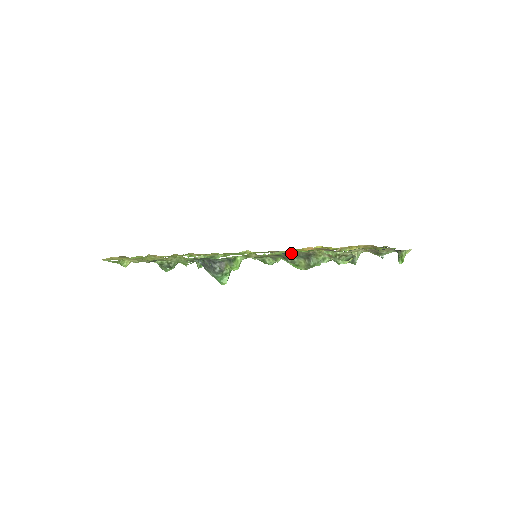
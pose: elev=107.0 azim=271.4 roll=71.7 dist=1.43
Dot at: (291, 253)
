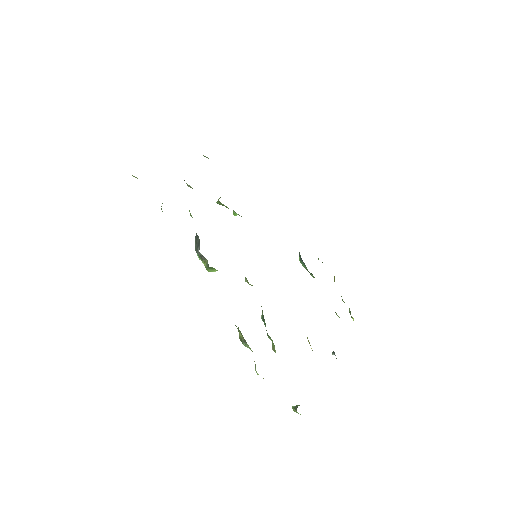
Dot at: occluded
